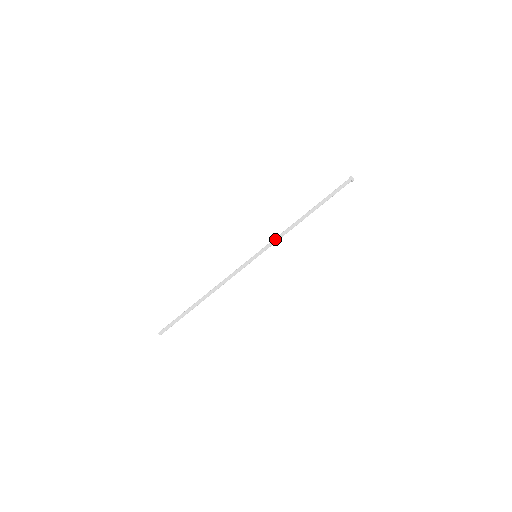
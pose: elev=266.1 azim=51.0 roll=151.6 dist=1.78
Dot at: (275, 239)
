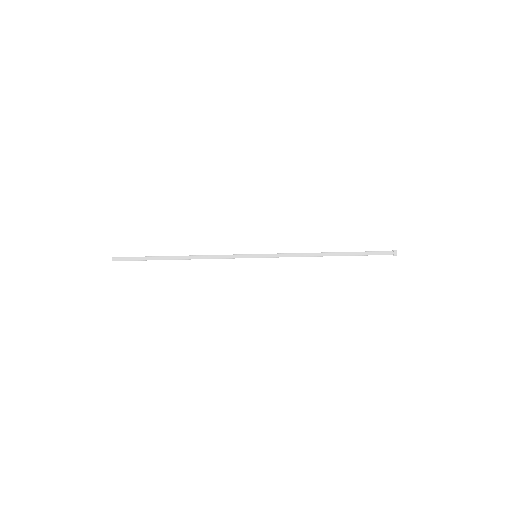
Dot at: (285, 255)
